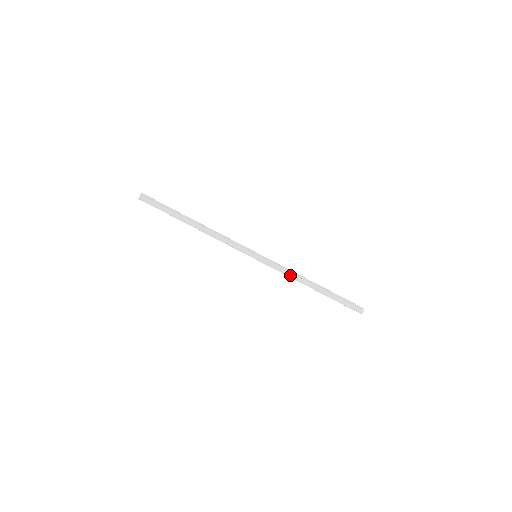
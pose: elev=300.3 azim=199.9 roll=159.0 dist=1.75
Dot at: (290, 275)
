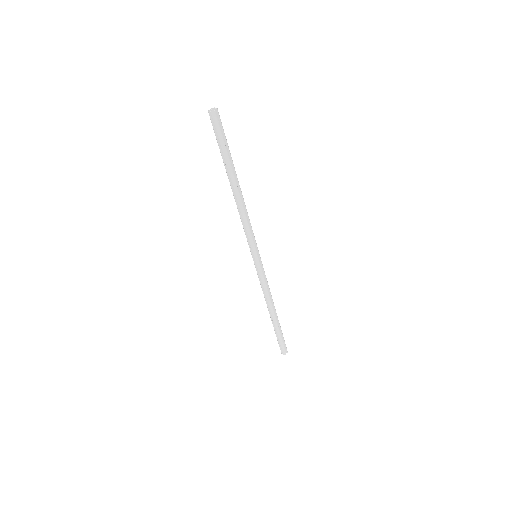
Dot at: (266, 292)
